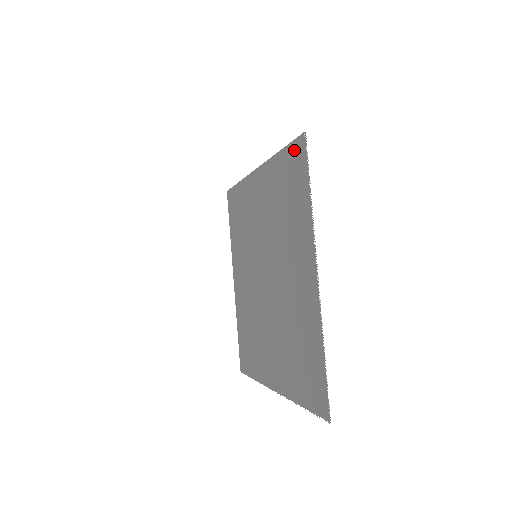
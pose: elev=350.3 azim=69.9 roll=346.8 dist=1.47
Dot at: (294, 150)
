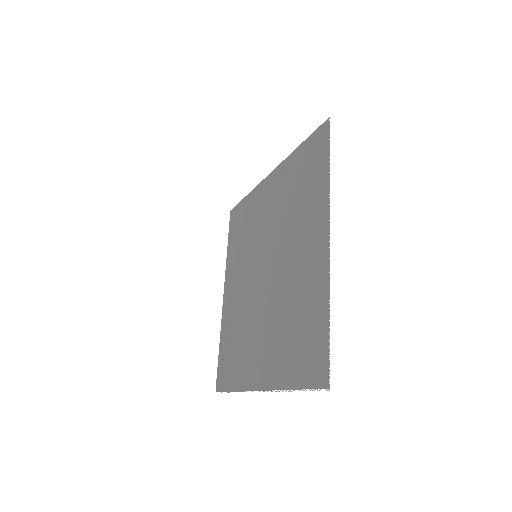
Dot at: (315, 137)
